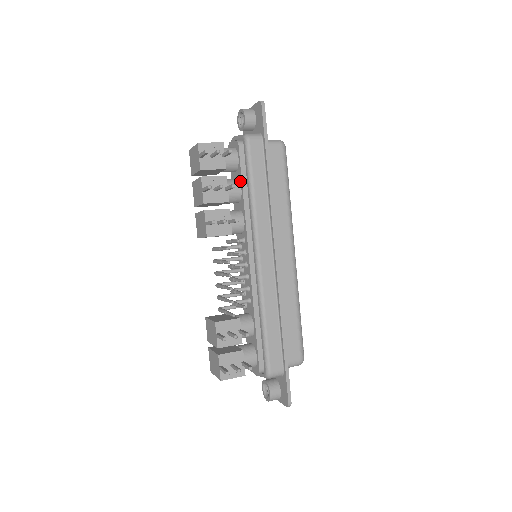
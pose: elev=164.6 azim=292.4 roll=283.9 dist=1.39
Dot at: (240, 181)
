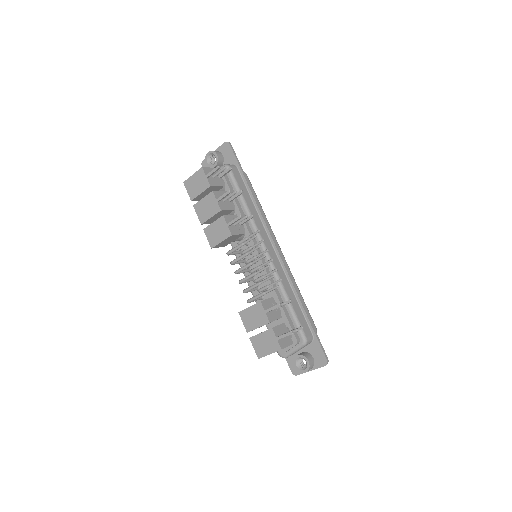
Dot at: occluded
